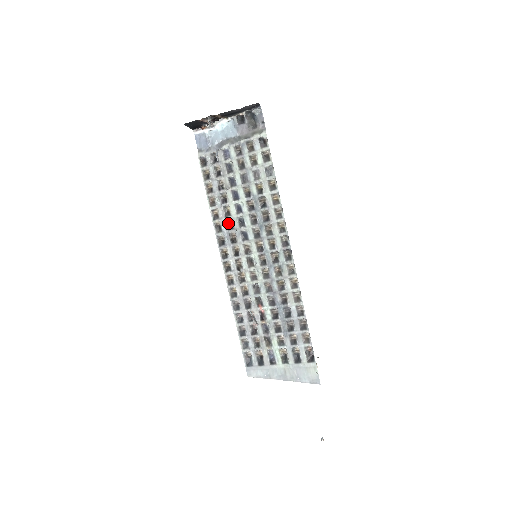
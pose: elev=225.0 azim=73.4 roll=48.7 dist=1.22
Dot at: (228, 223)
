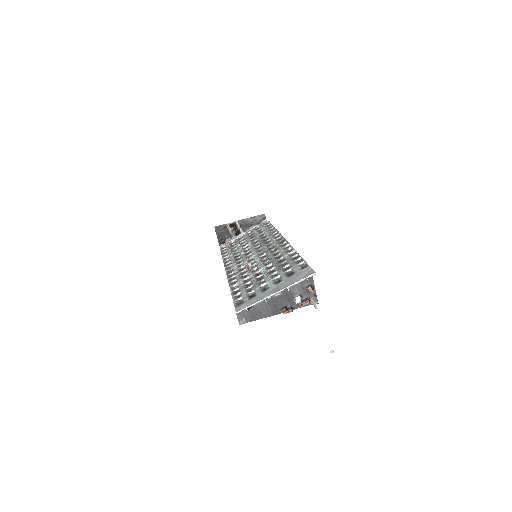
Dot at: (236, 257)
